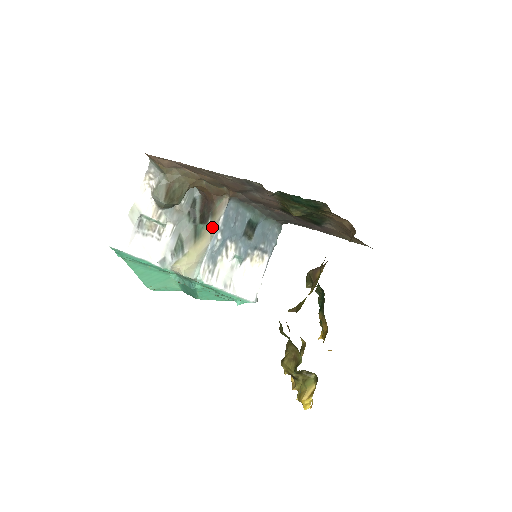
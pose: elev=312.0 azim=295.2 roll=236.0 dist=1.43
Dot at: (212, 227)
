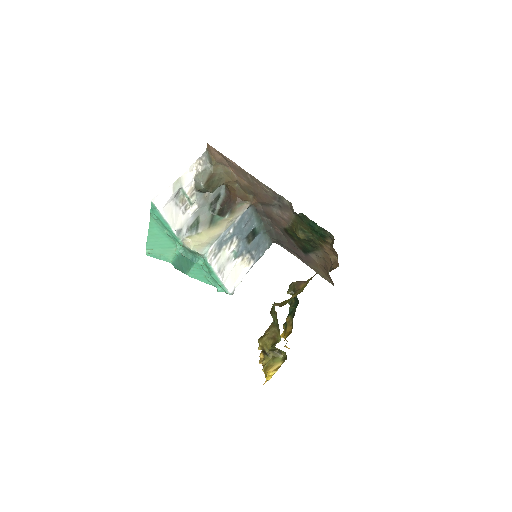
Dot at: (229, 221)
